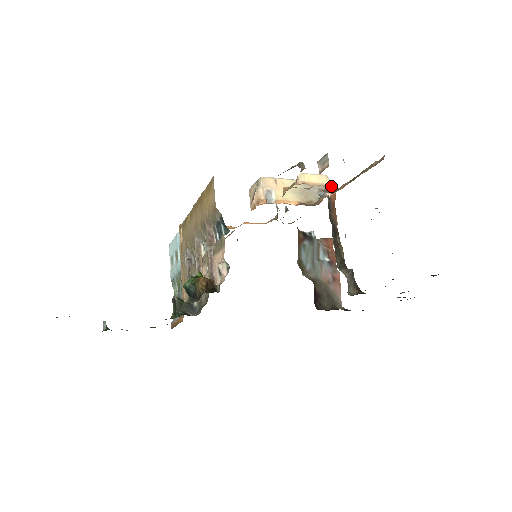
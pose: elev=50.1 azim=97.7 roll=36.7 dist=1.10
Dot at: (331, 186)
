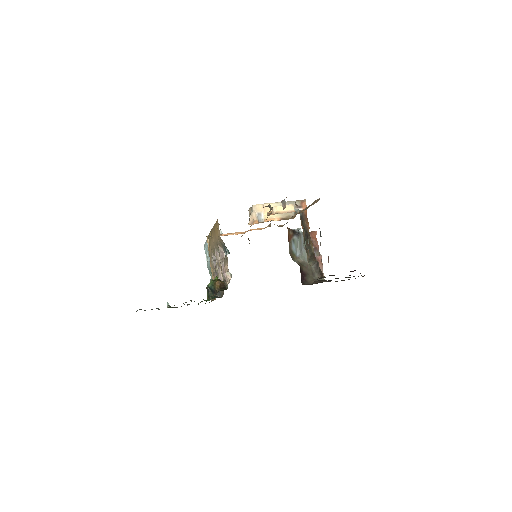
Dot at: (303, 203)
